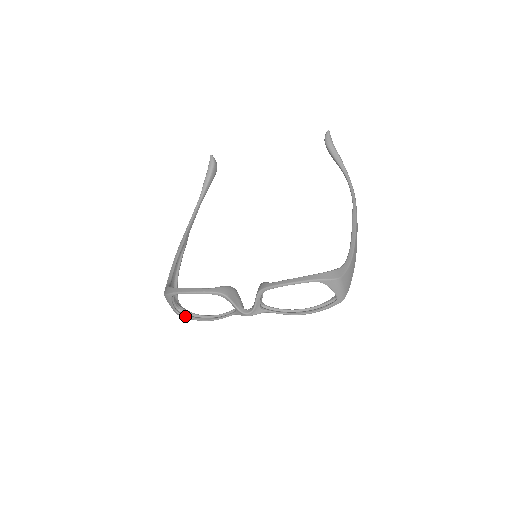
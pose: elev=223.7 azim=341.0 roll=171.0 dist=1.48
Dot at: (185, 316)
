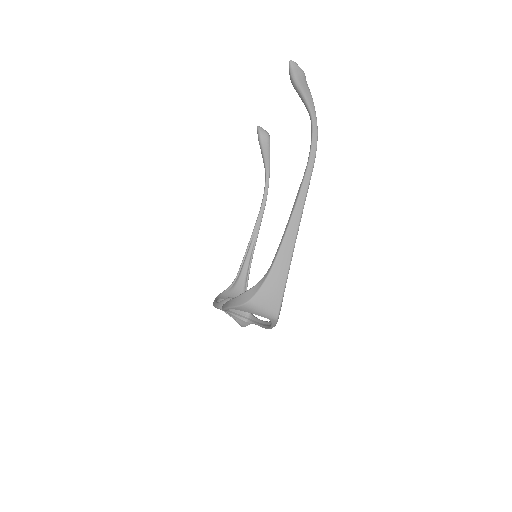
Dot at: occluded
